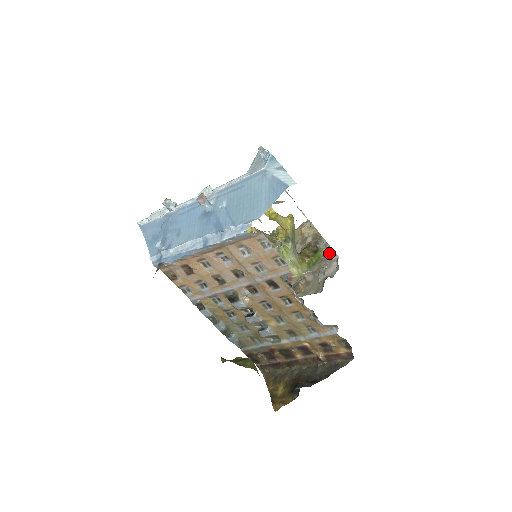
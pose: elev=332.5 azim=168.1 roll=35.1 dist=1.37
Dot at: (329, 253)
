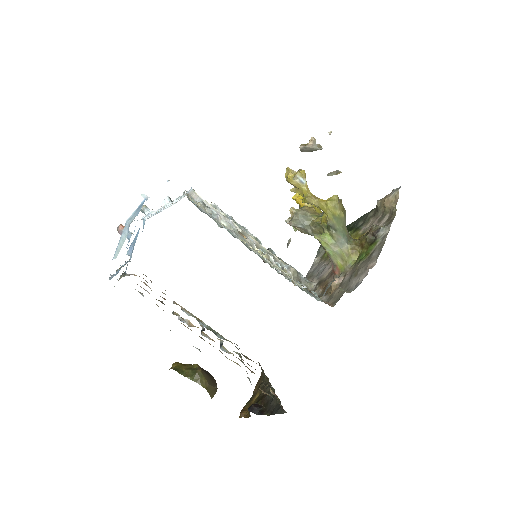
Dot at: (376, 252)
